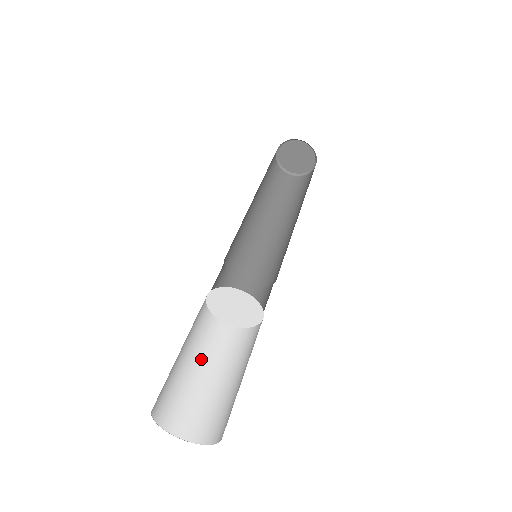
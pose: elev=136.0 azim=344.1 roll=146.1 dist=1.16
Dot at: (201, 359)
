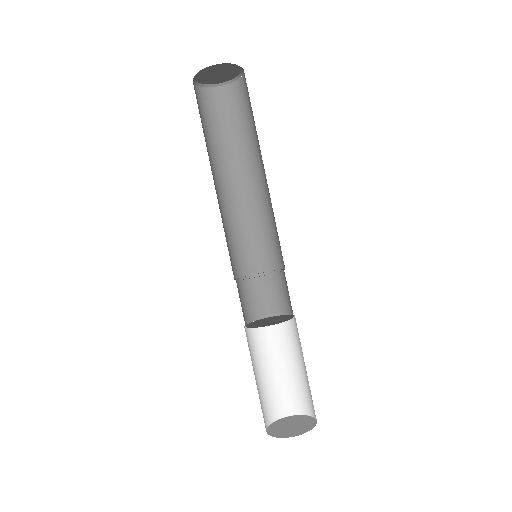
Dot at: (258, 363)
